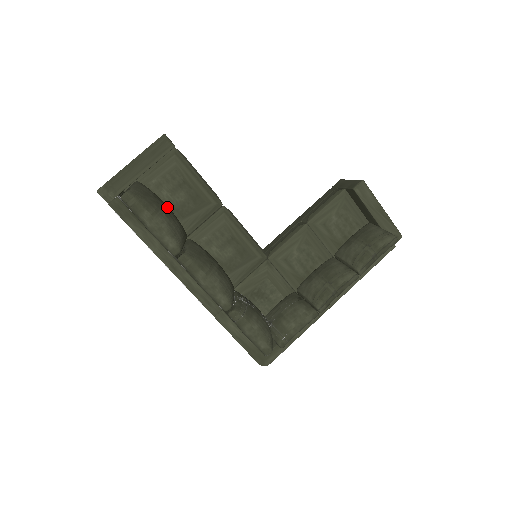
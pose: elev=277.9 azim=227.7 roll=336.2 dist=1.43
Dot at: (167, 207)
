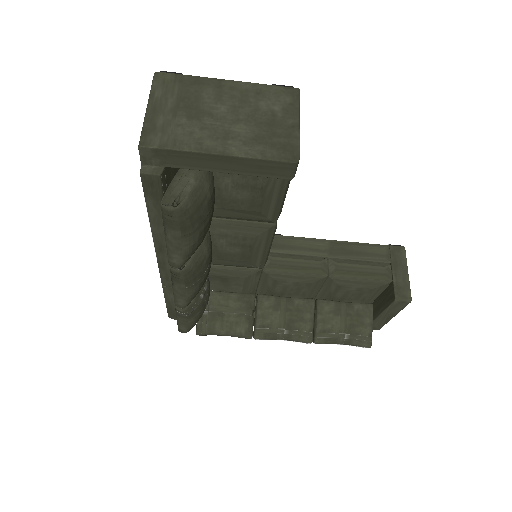
Dot at: (212, 213)
